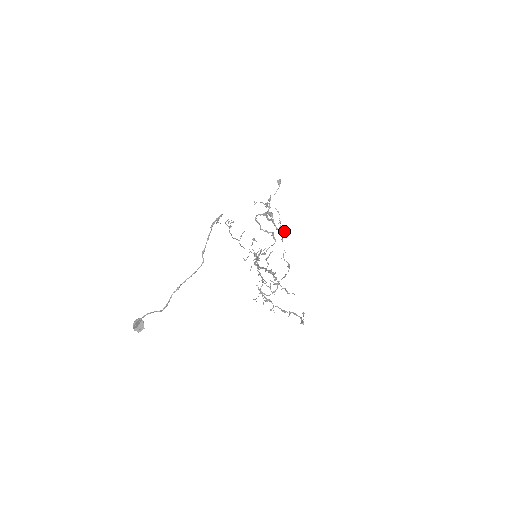
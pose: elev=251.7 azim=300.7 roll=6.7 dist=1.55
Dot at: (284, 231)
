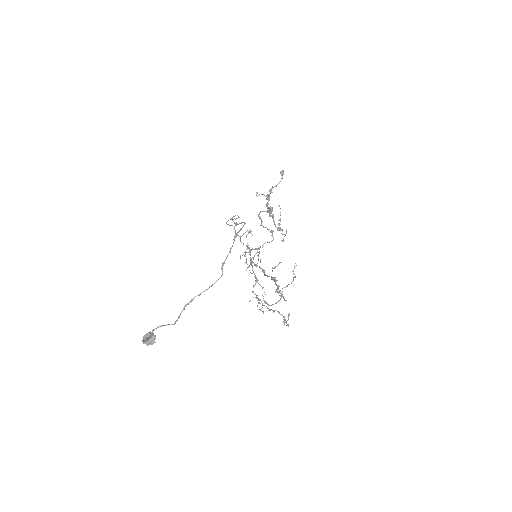
Dot at: (286, 232)
